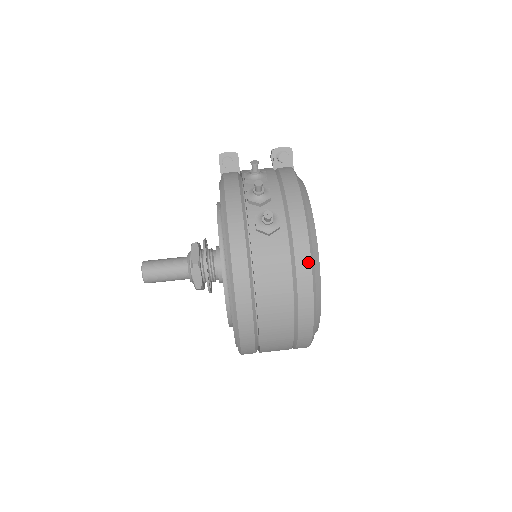
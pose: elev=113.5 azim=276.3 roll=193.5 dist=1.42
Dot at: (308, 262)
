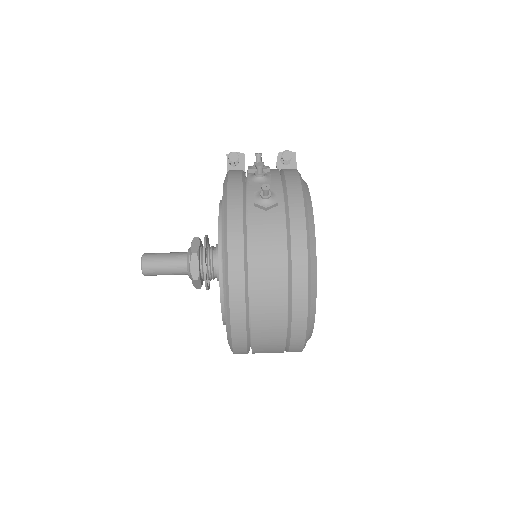
Dot at: (304, 237)
